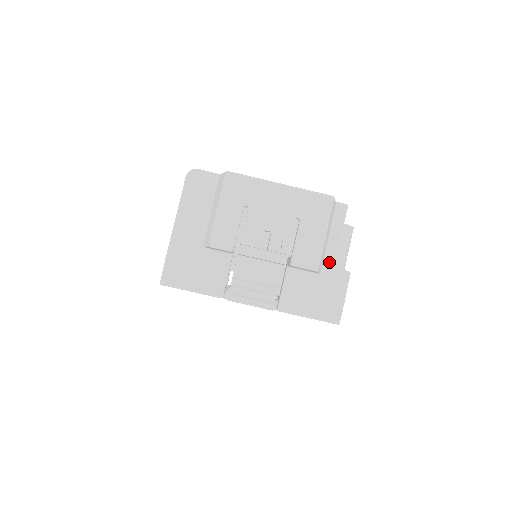
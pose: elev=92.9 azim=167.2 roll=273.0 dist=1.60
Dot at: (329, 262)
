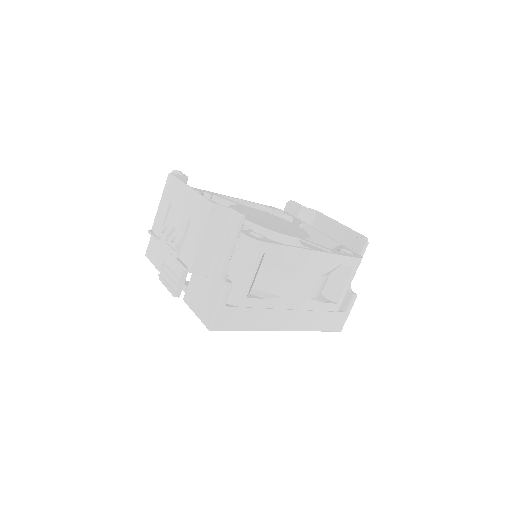
Dot at: (216, 268)
